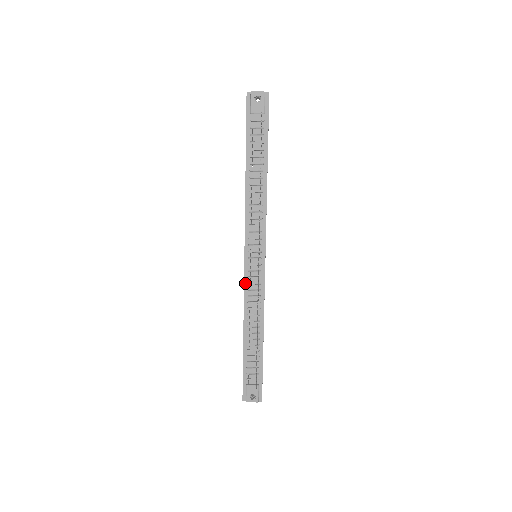
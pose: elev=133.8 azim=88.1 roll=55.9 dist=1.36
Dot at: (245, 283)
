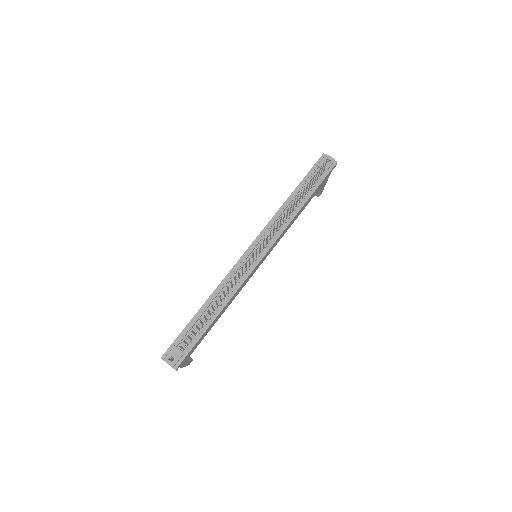
Dot at: (235, 265)
